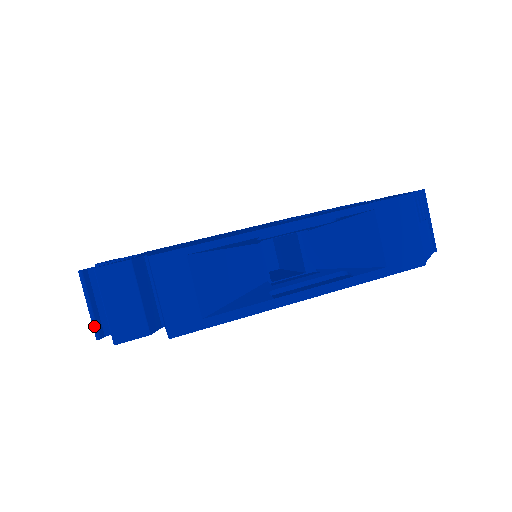
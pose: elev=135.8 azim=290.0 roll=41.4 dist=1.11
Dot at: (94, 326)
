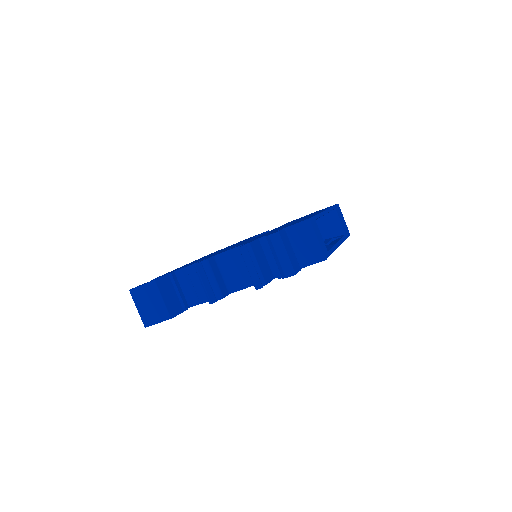
Dot at: (259, 279)
